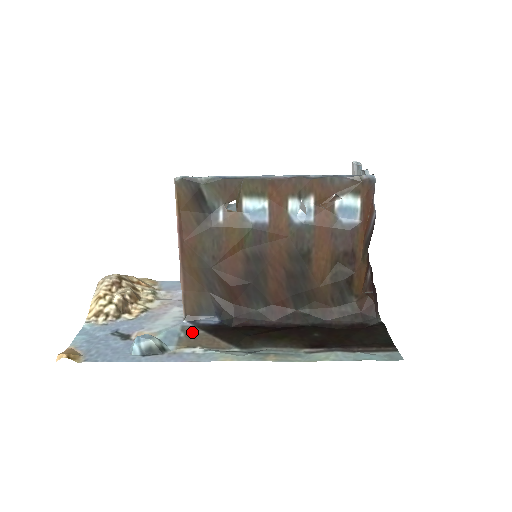
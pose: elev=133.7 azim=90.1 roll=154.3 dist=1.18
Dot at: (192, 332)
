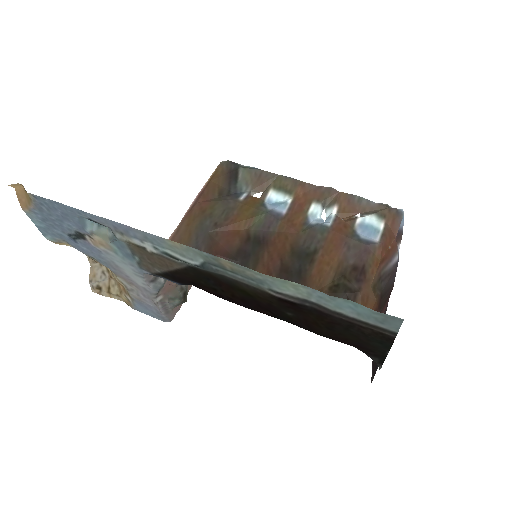
Dot at: (148, 265)
